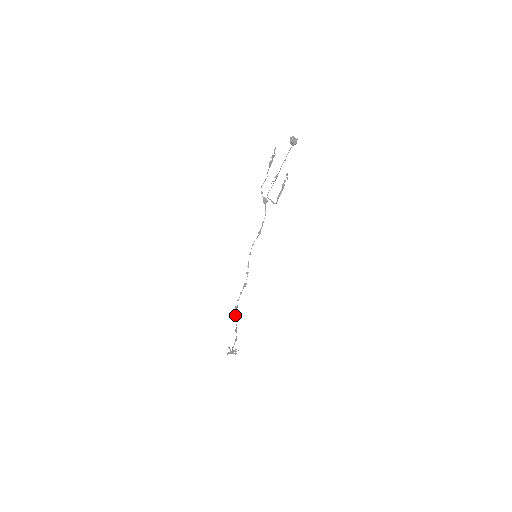
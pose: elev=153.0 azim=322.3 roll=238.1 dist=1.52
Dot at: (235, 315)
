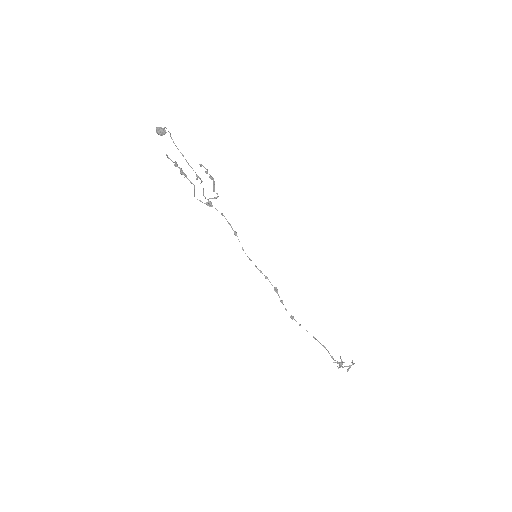
Dot at: occluded
